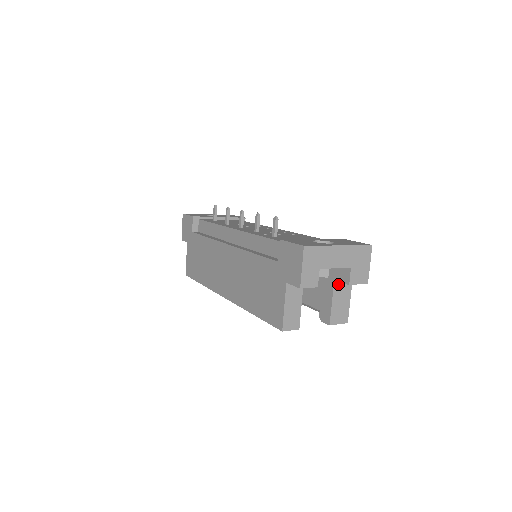
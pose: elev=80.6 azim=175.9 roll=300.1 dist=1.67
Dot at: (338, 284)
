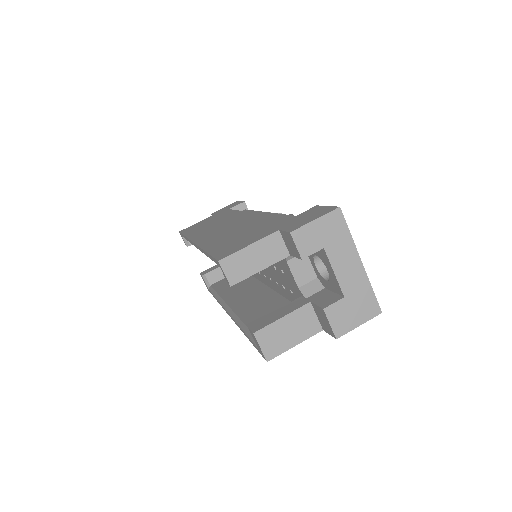
Dot at: (308, 311)
